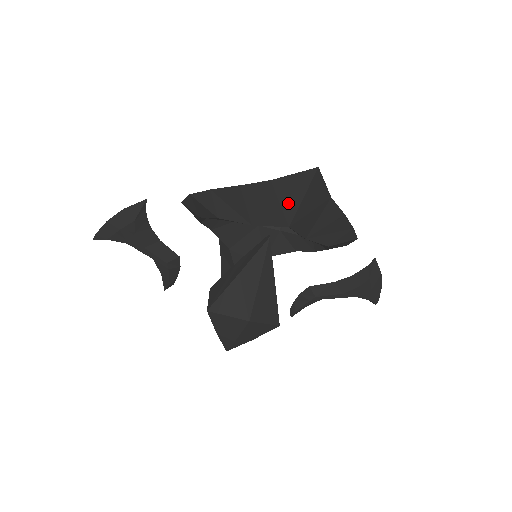
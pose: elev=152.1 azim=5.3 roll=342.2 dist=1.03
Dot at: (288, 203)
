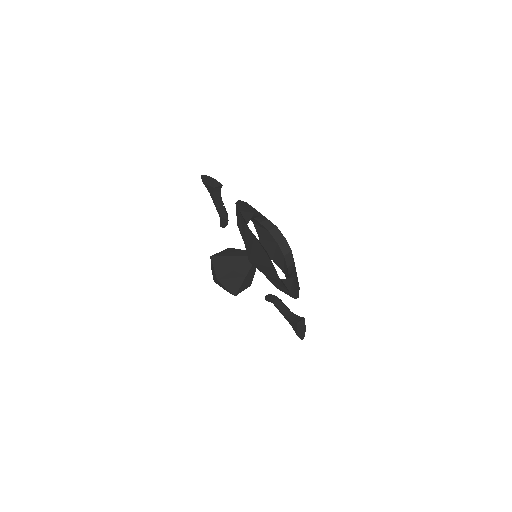
Dot at: (253, 252)
